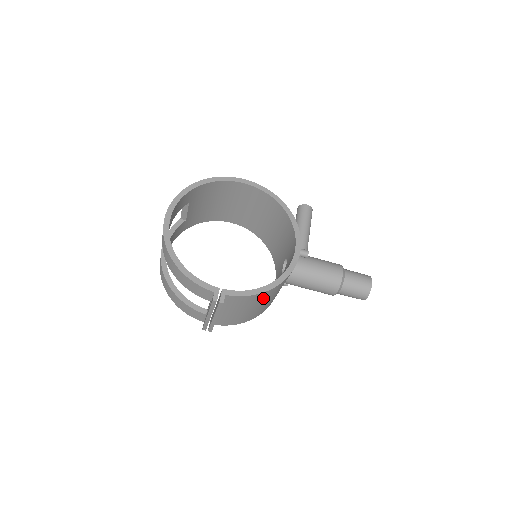
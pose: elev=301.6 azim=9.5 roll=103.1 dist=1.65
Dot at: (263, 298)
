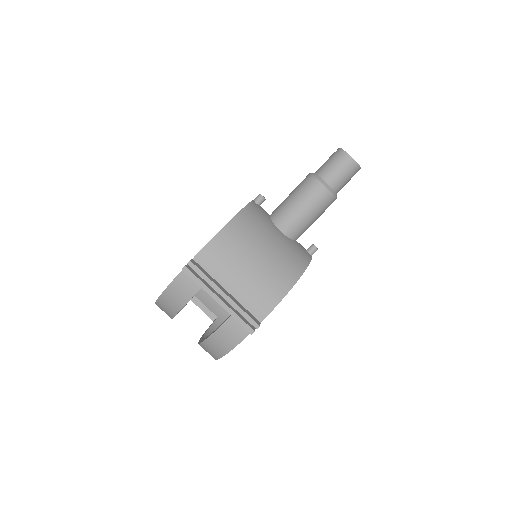
Dot at: (242, 239)
